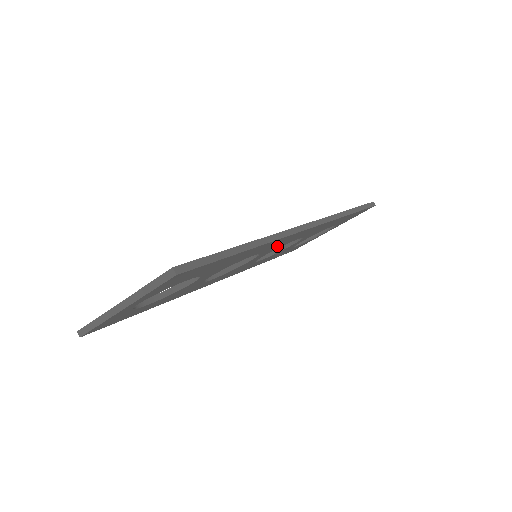
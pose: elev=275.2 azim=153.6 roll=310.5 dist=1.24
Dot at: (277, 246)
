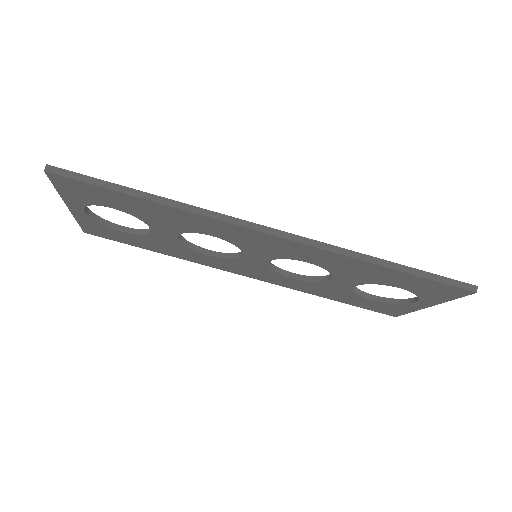
Dot at: (258, 248)
